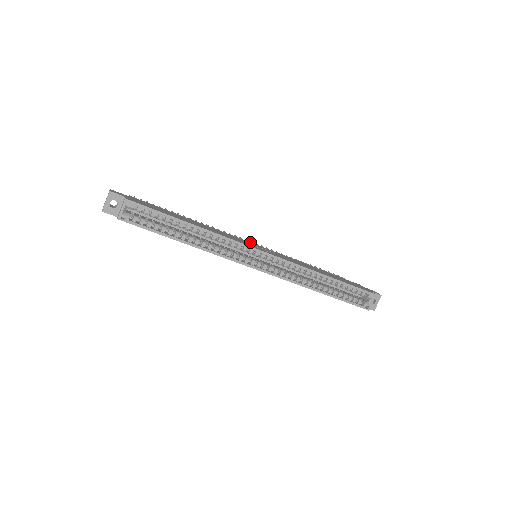
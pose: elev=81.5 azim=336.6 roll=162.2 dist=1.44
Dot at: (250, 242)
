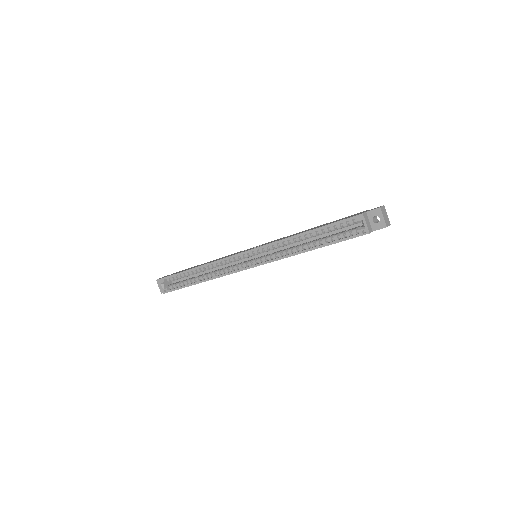
Dot at: occluded
